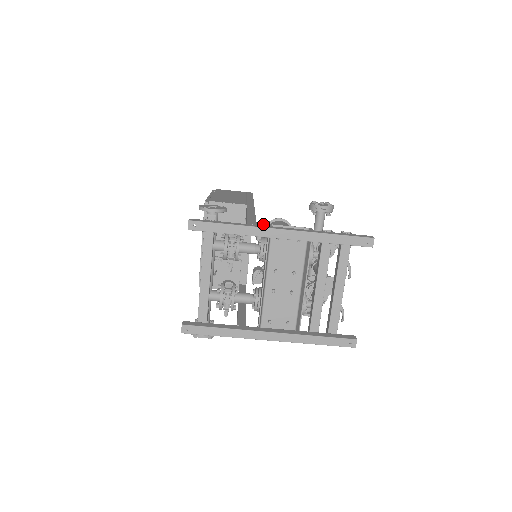
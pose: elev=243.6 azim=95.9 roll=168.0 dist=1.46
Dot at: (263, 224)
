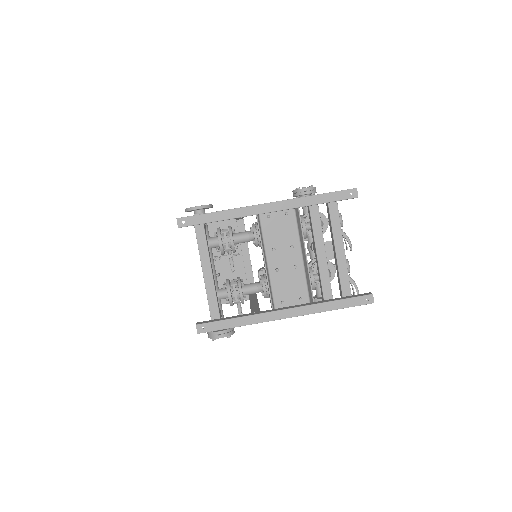
Dot at: occluded
